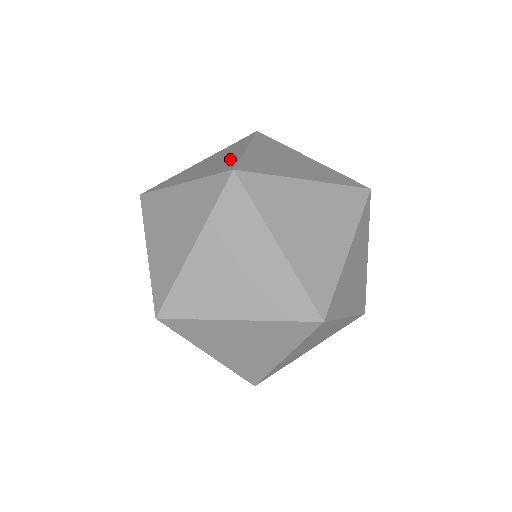
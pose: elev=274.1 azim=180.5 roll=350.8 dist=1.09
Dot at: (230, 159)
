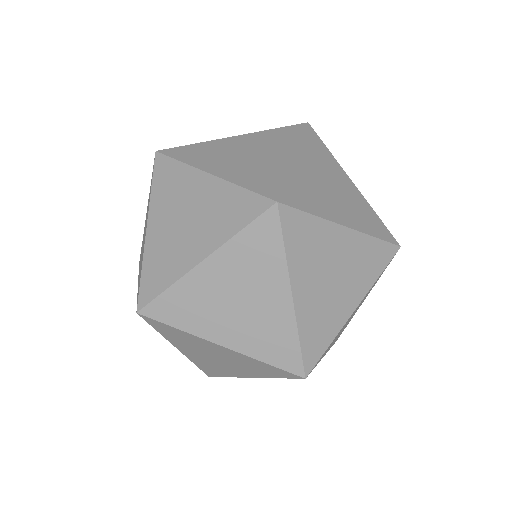
Dot at: (273, 169)
